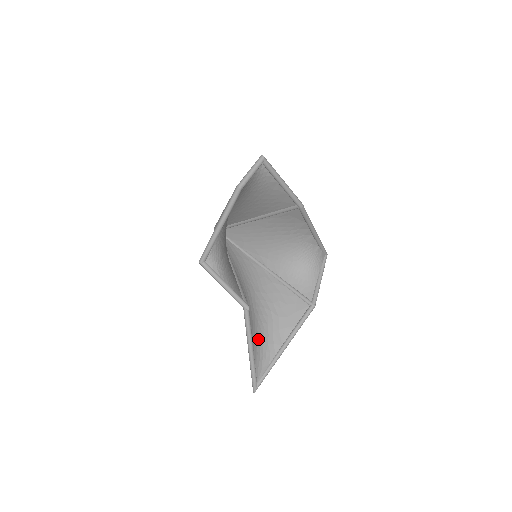
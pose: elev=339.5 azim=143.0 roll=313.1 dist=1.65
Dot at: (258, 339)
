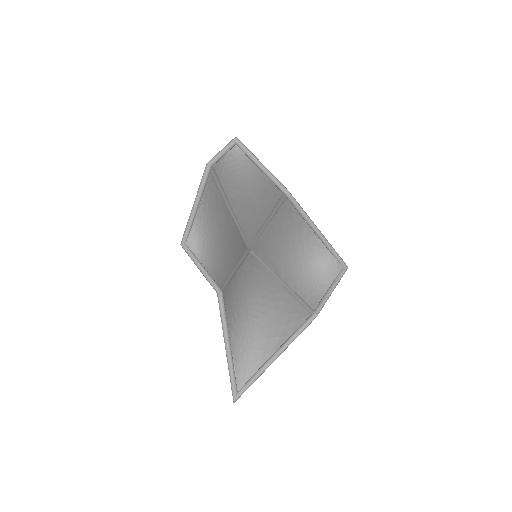
Dot at: (244, 341)
